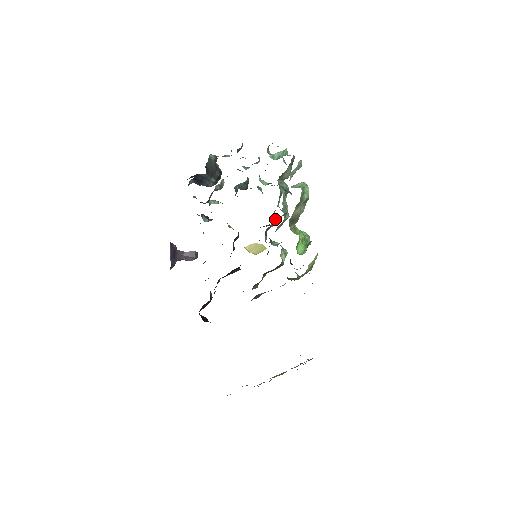
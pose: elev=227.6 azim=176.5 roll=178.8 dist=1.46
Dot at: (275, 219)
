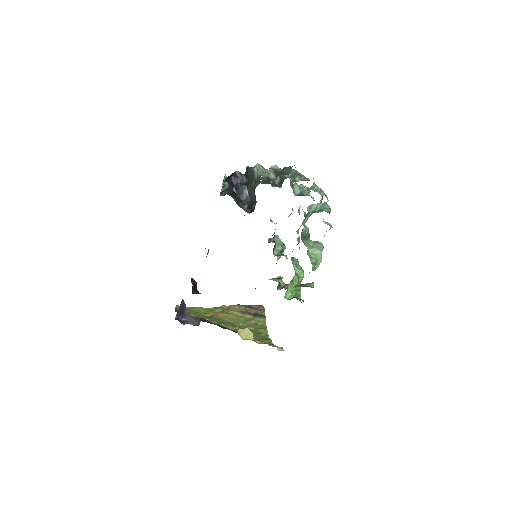
Dot at: occluded
